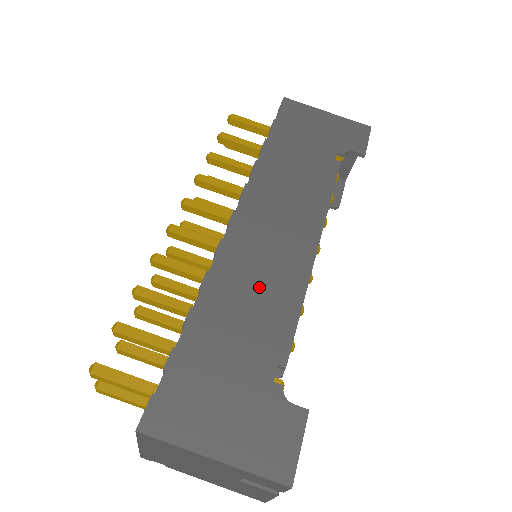
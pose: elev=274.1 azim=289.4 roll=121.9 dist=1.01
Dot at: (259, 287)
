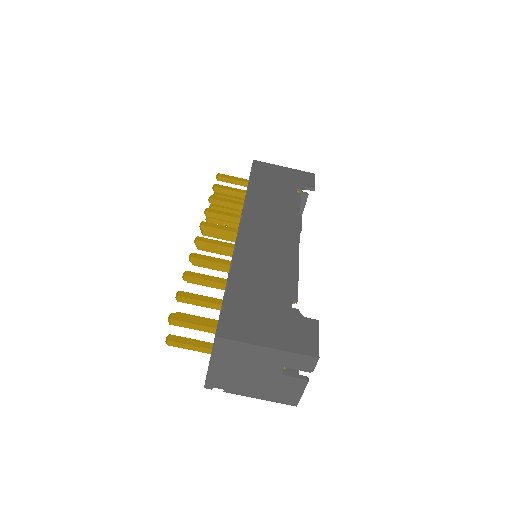
Dot at: (269, 261)
